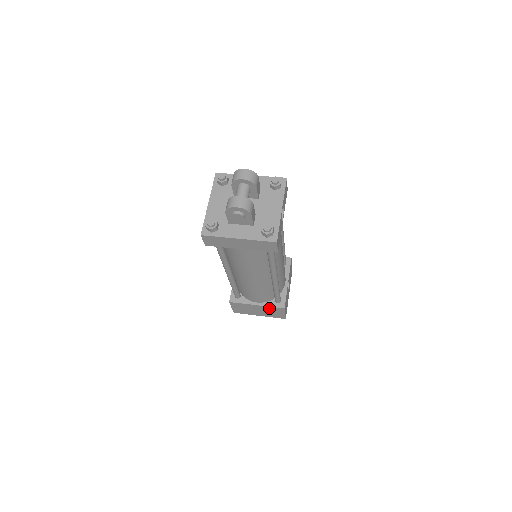
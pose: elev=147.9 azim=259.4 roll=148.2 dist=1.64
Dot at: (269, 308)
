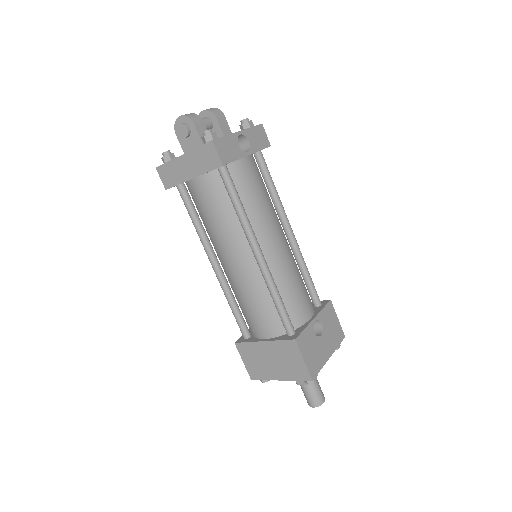
Dot at: (279, 346)
